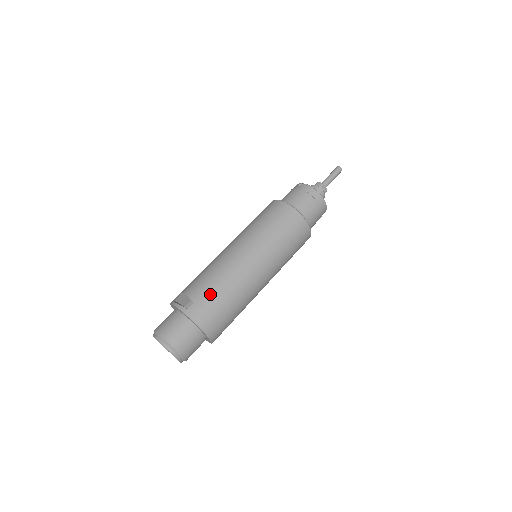
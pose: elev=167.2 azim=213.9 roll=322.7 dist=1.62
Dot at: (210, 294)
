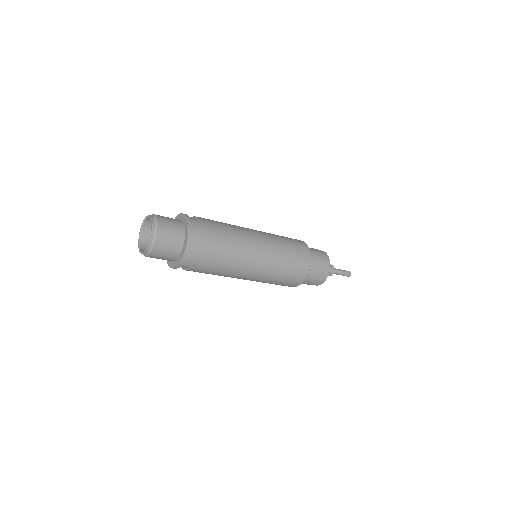
Dot at: (214, 228)
